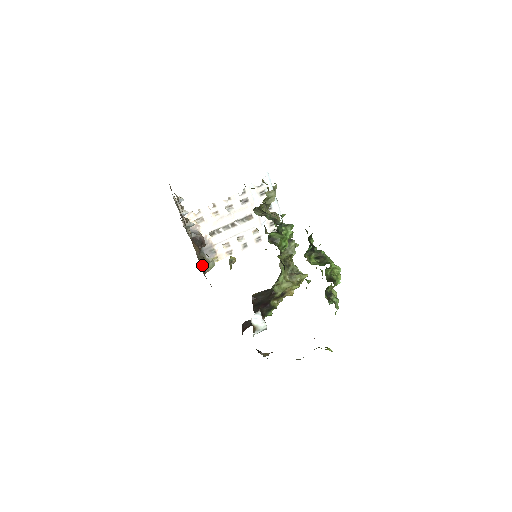
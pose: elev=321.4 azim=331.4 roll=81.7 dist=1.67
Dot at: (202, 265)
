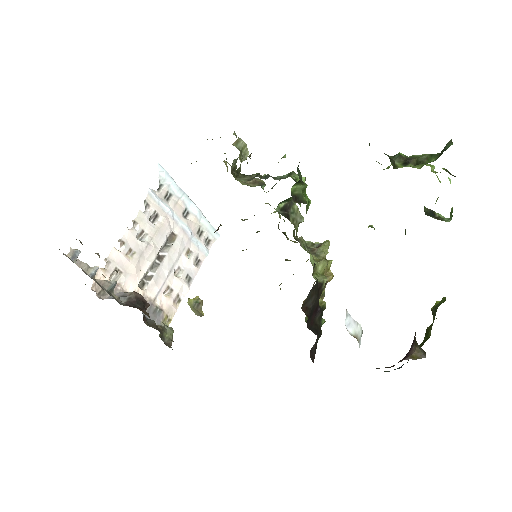
Dot at: occluded
